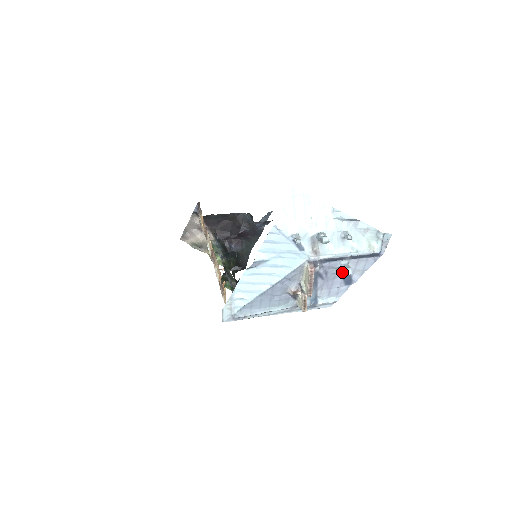
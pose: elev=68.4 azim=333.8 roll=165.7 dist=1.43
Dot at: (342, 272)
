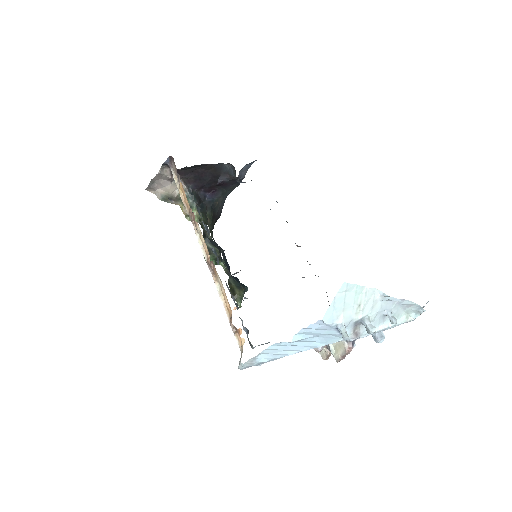
Dot at: (375, 339)
